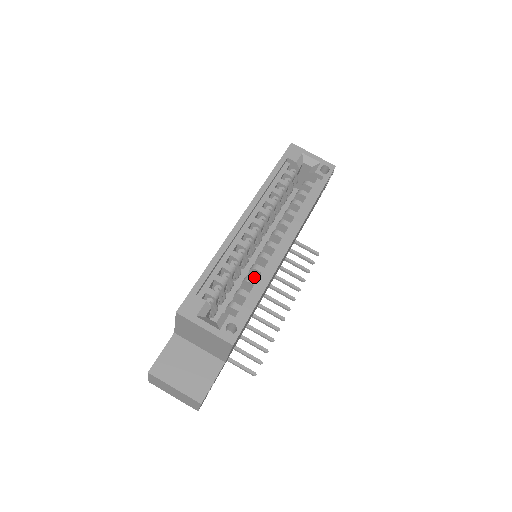
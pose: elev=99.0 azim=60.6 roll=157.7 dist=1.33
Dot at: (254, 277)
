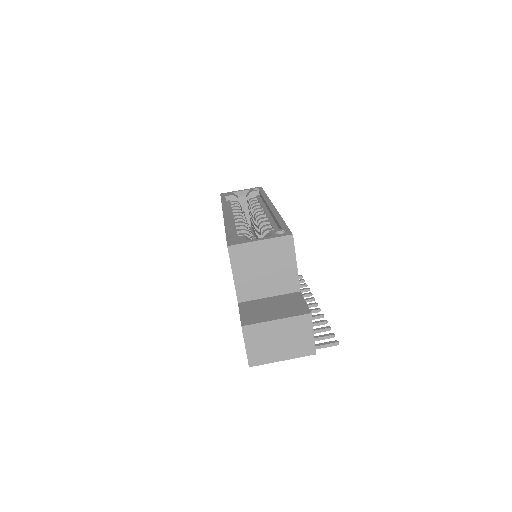
Dot at: occluded
